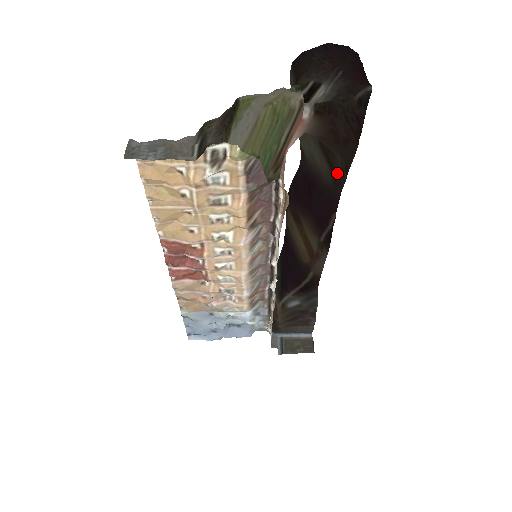
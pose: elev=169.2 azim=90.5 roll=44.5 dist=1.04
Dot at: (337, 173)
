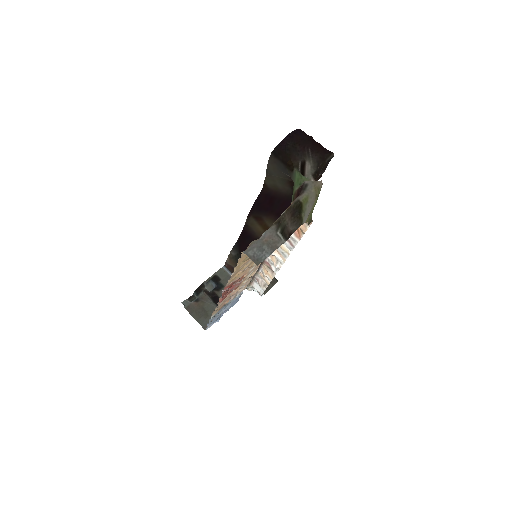
Dot at: occluded
